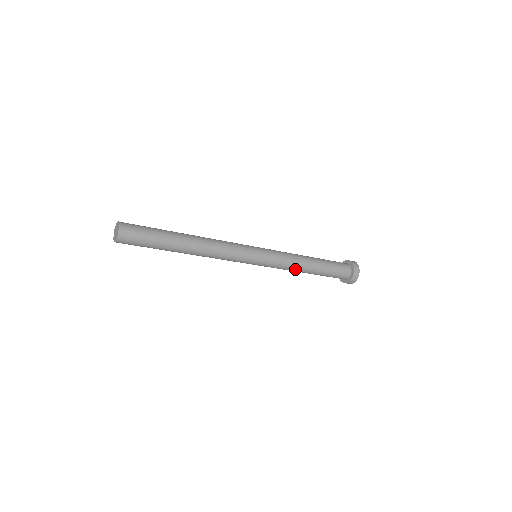
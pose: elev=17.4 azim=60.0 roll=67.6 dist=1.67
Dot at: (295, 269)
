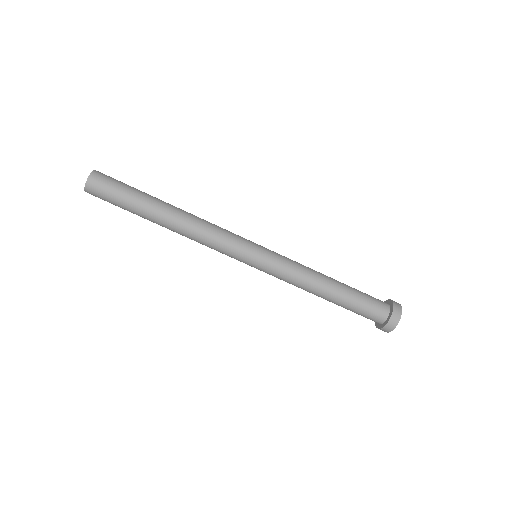
Dot at: (312, 271)
